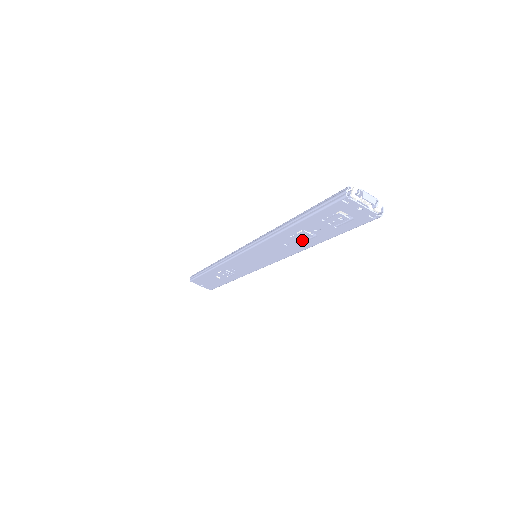
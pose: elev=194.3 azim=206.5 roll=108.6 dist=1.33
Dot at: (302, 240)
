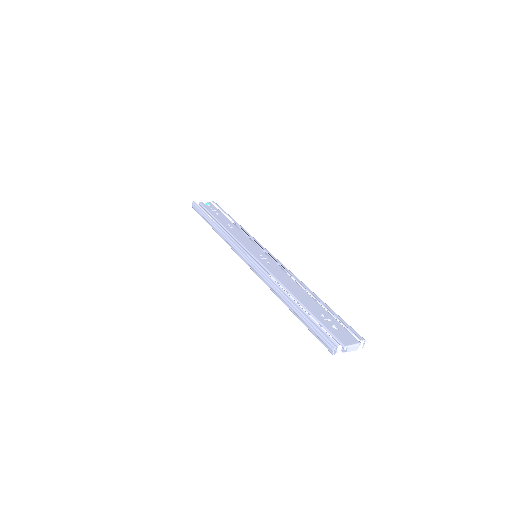
Dot at: occluded
